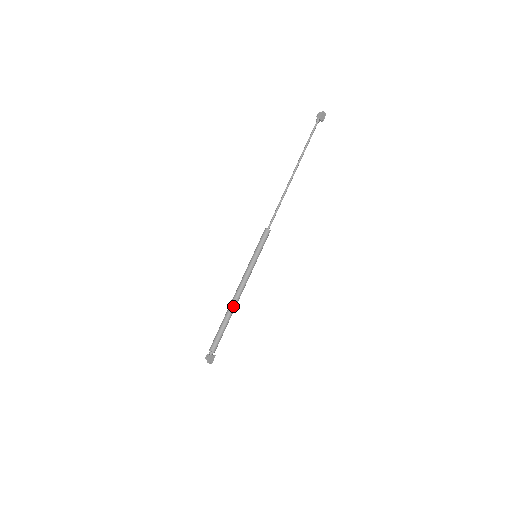
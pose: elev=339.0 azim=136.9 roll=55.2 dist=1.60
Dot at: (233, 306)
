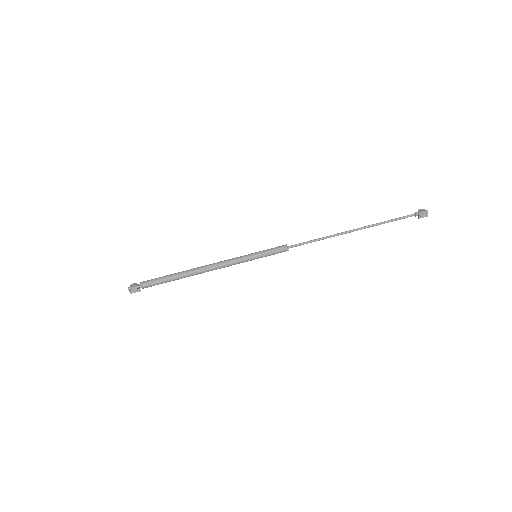
Dot at: (196, 270)
